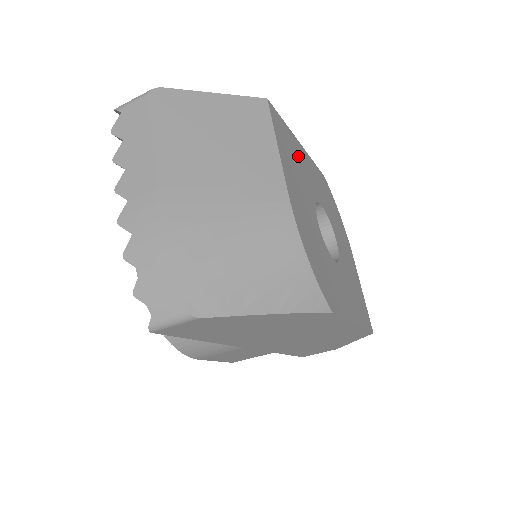
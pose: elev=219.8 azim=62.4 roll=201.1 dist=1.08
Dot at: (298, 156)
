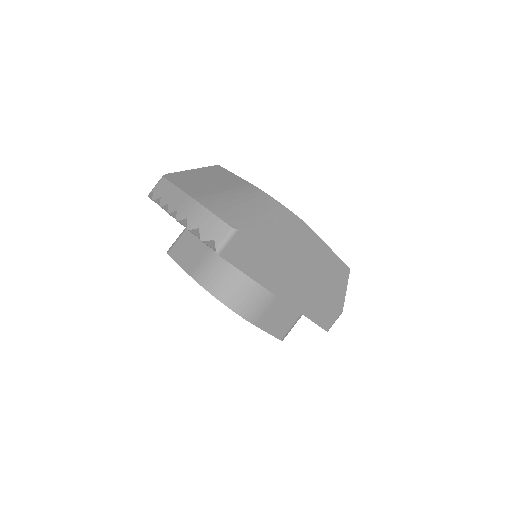
Dot at: occluded
